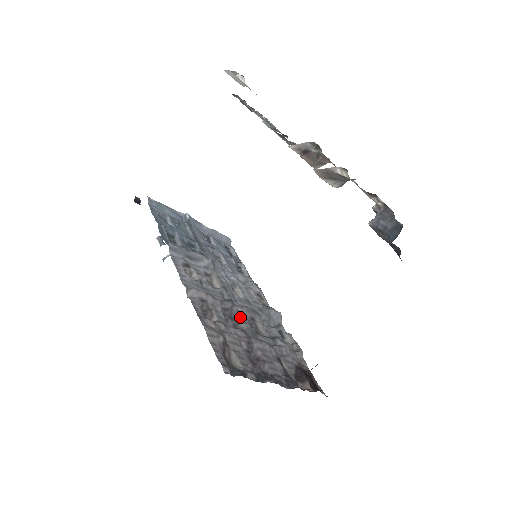
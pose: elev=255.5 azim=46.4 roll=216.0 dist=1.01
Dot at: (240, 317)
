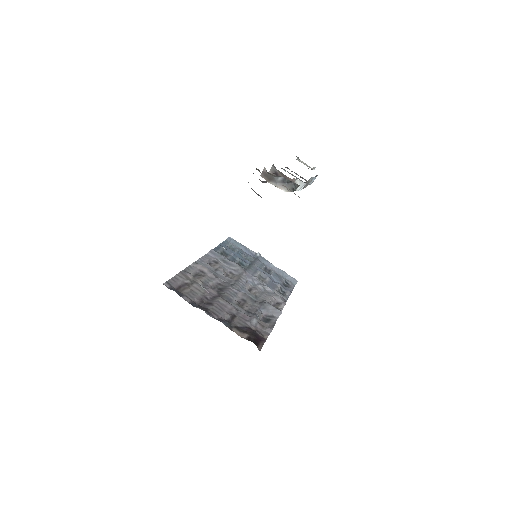
Dot at: (227, 291)
